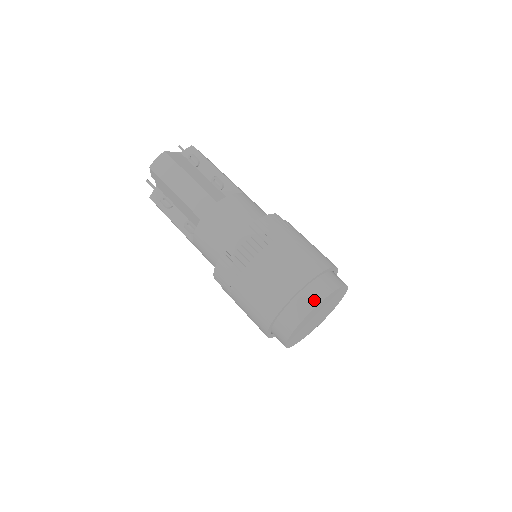
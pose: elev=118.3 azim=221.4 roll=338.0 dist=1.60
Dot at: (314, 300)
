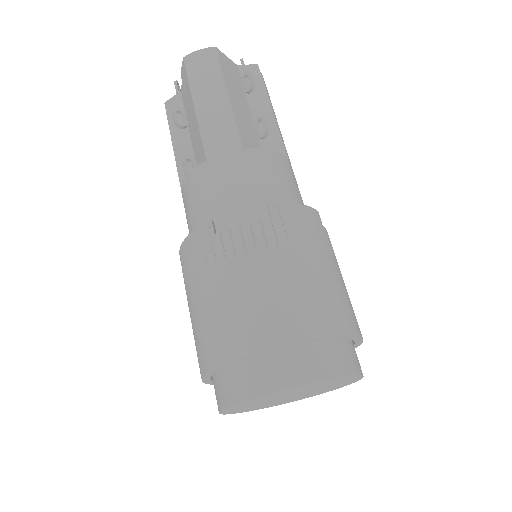
Dot at: (300, 373)
